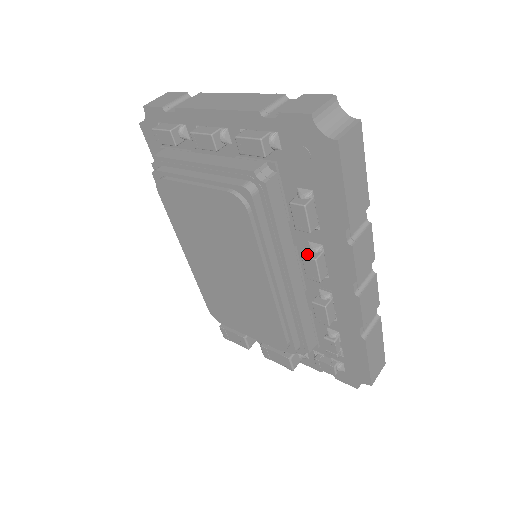
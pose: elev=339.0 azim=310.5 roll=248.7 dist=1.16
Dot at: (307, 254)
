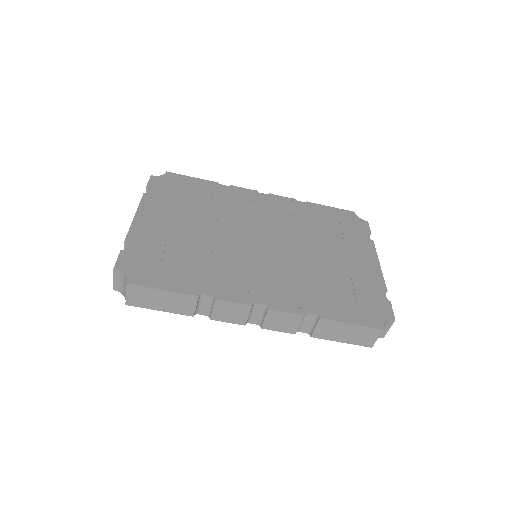
Dot at: occluded
